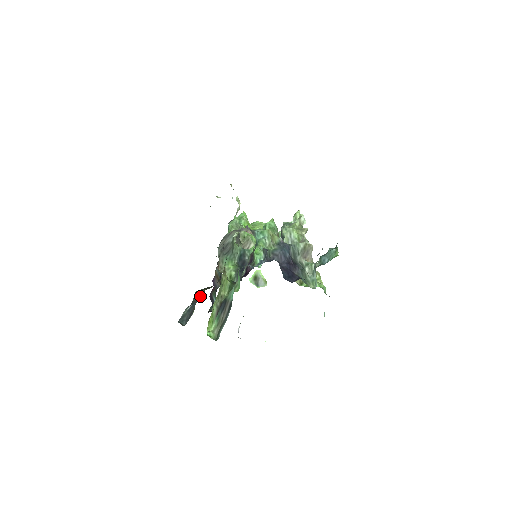
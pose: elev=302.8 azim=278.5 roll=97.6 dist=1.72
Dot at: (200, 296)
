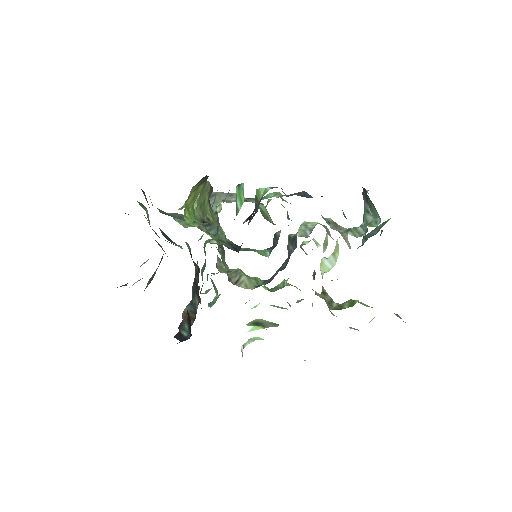
Dot at: (161, 258)
